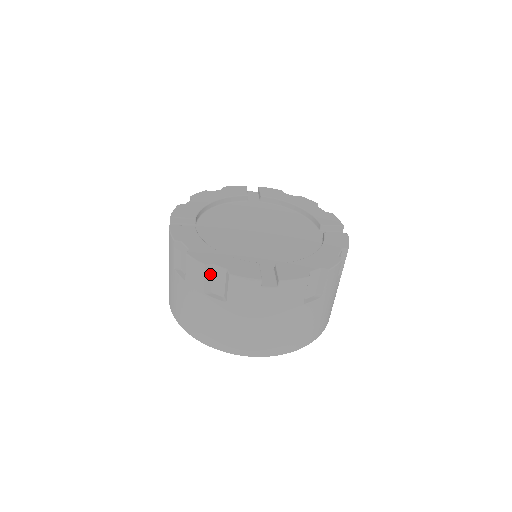
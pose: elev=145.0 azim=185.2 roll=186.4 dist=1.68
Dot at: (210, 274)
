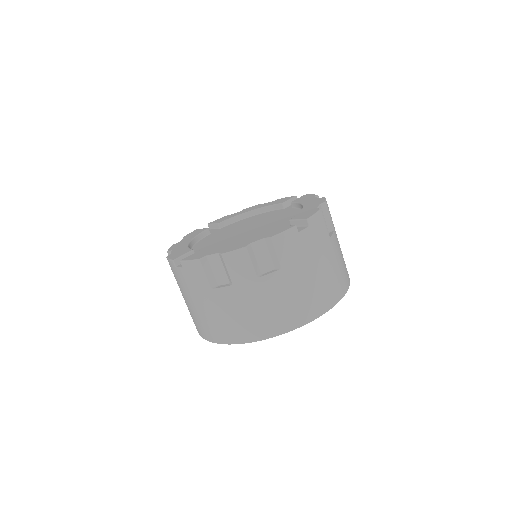
Dot at: (253, 255)
